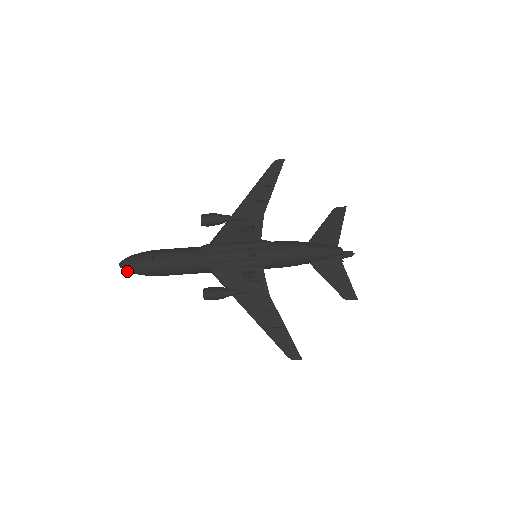
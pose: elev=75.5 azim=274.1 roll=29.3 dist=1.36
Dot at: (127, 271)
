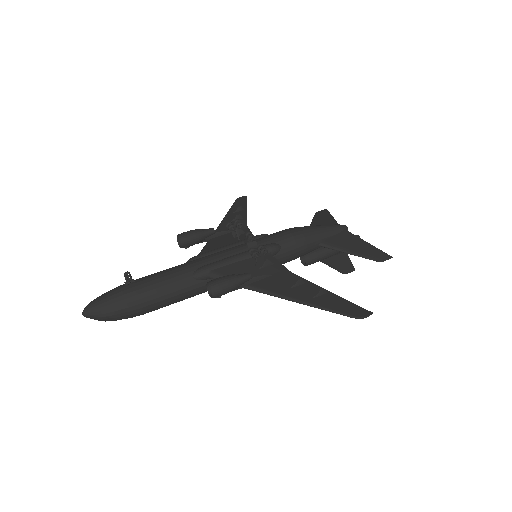
Dot at: (95, 316)
